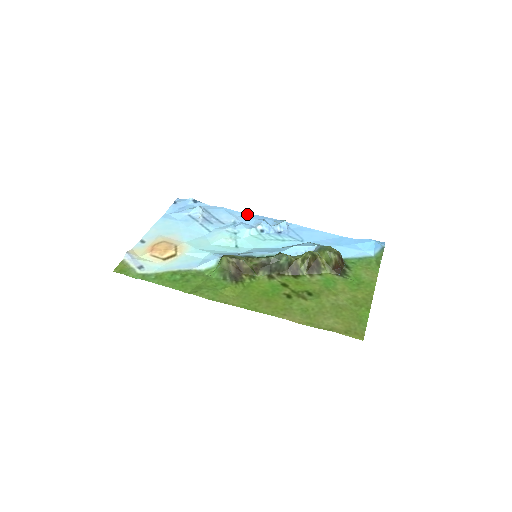
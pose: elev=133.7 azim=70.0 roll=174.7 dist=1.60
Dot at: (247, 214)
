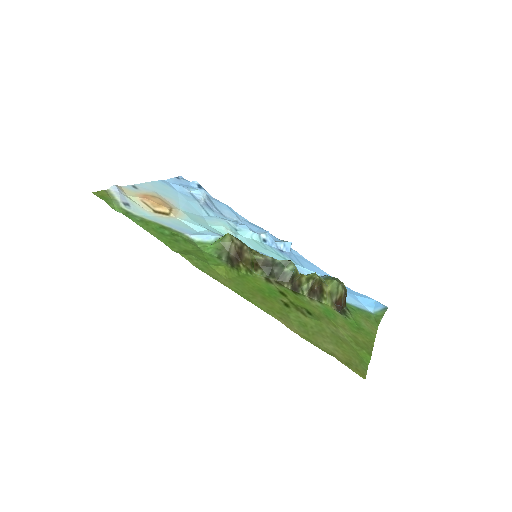
Dot at: (250, 222)
